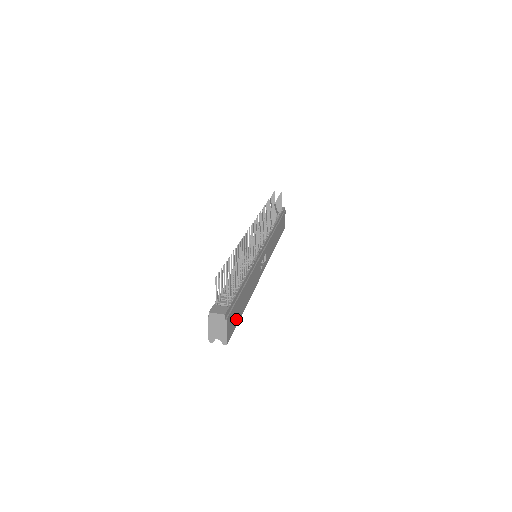
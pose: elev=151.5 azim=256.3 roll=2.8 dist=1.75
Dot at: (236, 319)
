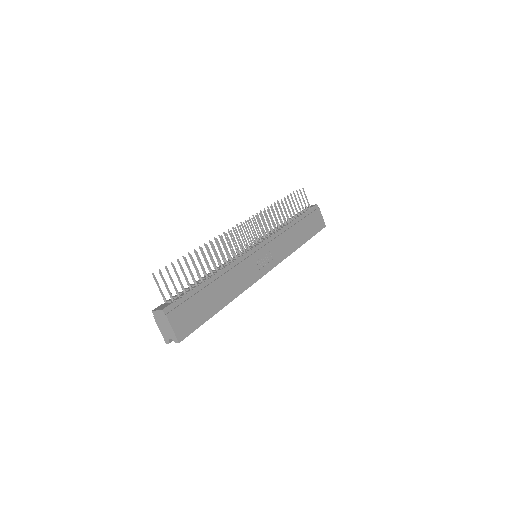
Dot at: (198, 317)
